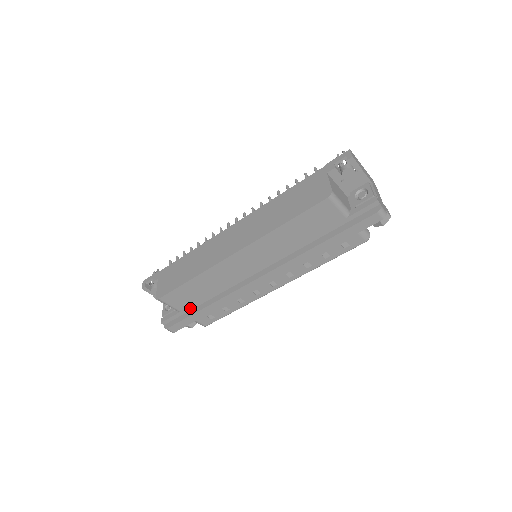
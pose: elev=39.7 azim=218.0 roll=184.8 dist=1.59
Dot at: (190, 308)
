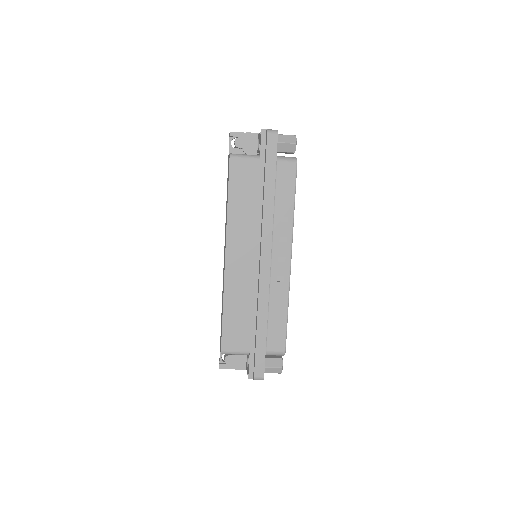
Dot at: (252, 341)
